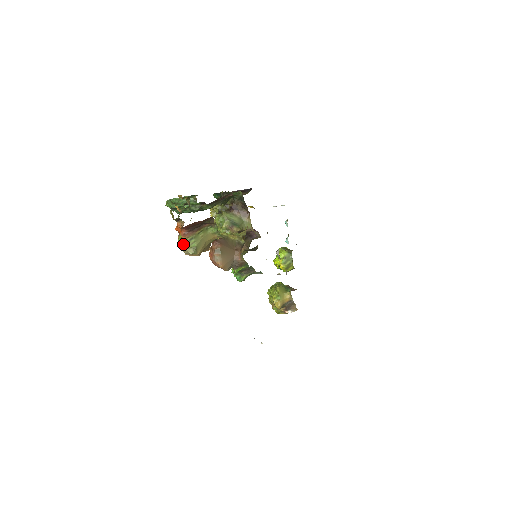
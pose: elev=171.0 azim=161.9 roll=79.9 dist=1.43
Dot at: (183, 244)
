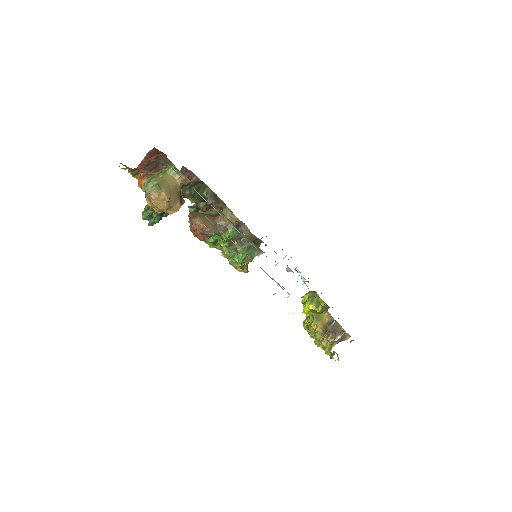
Dot at: (145, 186)
